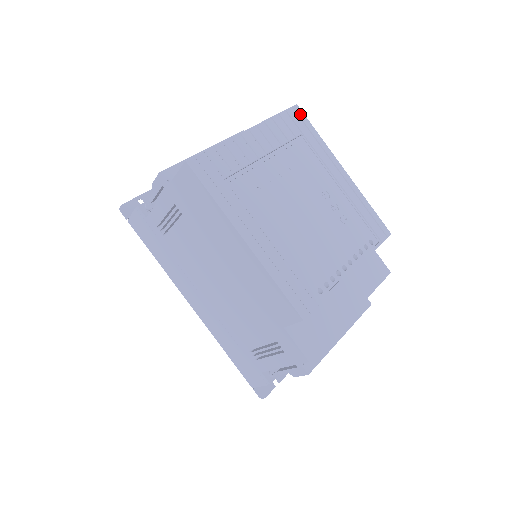
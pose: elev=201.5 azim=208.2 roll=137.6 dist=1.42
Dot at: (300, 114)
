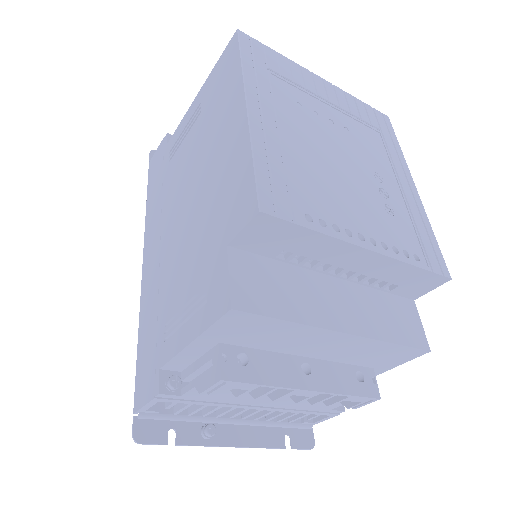
Dot at: (387, 122)
